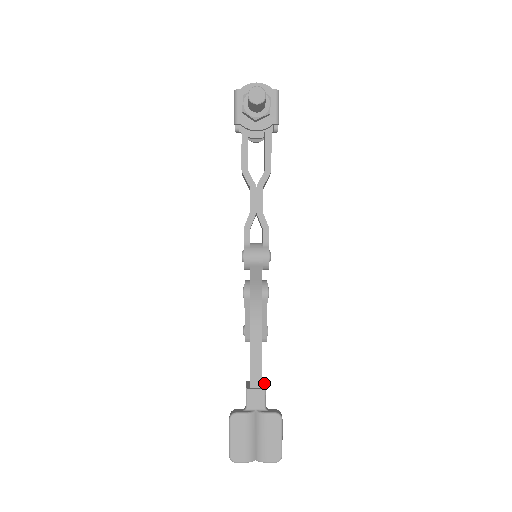
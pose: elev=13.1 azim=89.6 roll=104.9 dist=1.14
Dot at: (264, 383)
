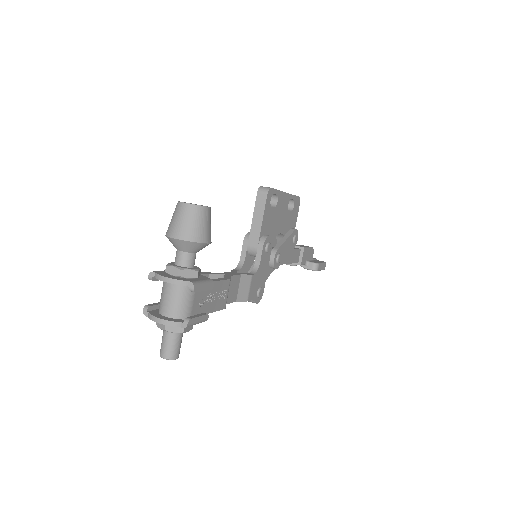
Dot at: (302, 253)
